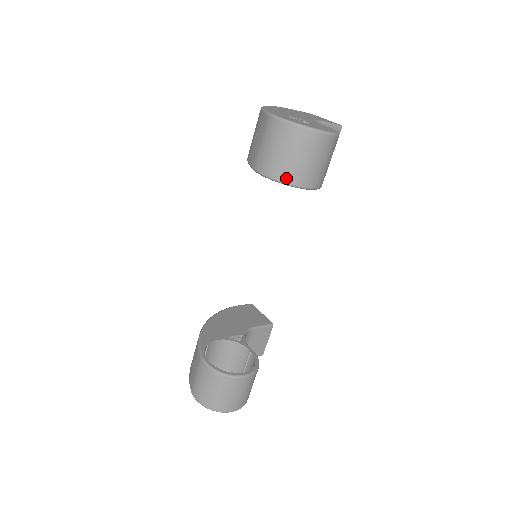
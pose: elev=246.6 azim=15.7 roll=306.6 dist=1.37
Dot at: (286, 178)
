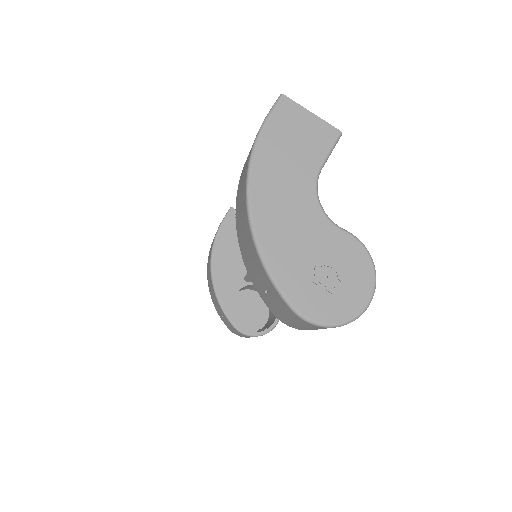
Dot at: occluded
